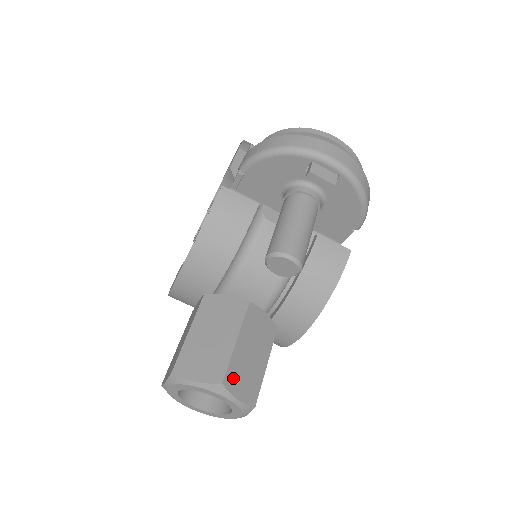
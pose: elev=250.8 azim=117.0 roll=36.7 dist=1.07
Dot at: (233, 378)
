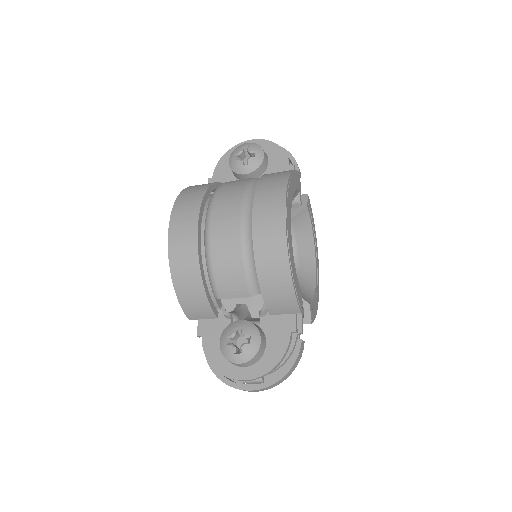
Dot at: occluded
